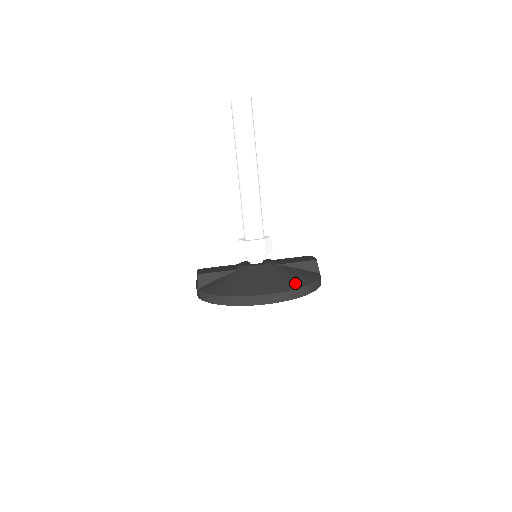
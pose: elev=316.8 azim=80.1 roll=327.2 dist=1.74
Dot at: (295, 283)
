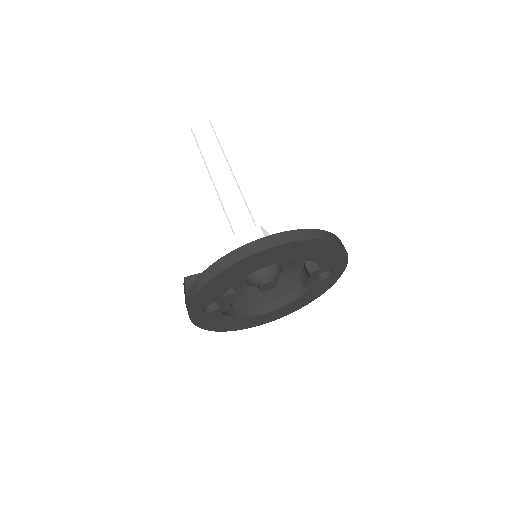
Dot at: occluded
